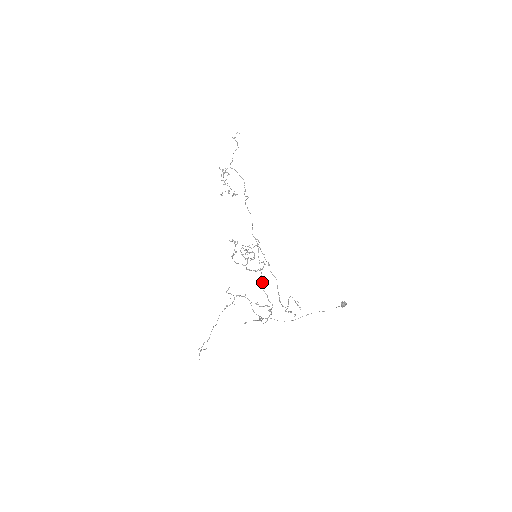
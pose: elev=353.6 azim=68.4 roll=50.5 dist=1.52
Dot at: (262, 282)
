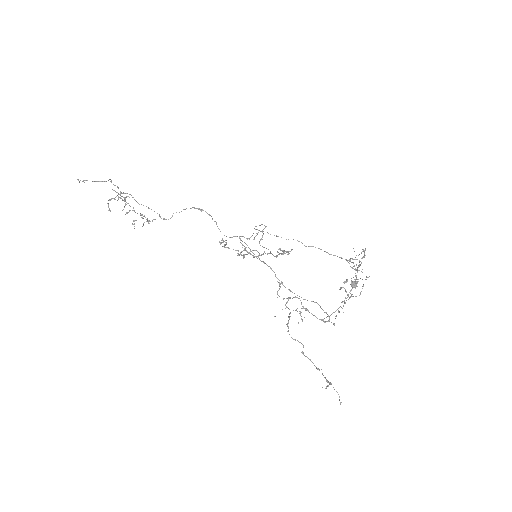
Dot at: occluded
